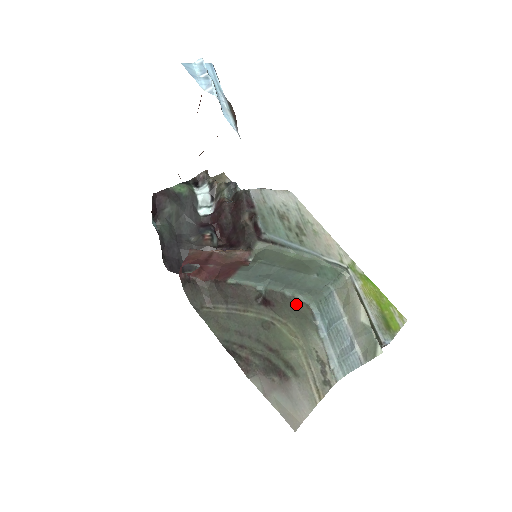
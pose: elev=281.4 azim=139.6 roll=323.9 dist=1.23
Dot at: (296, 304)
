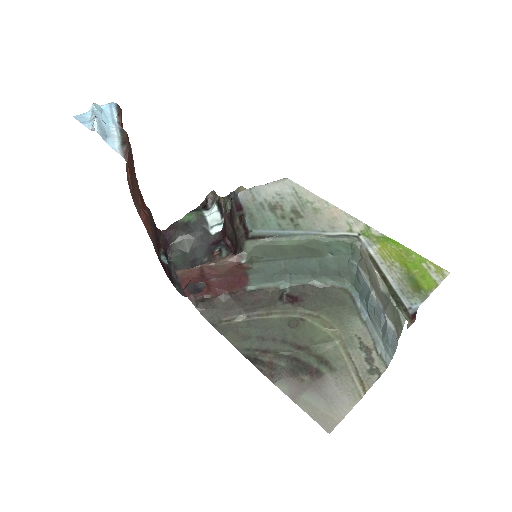
Dot at: (330, 292)
